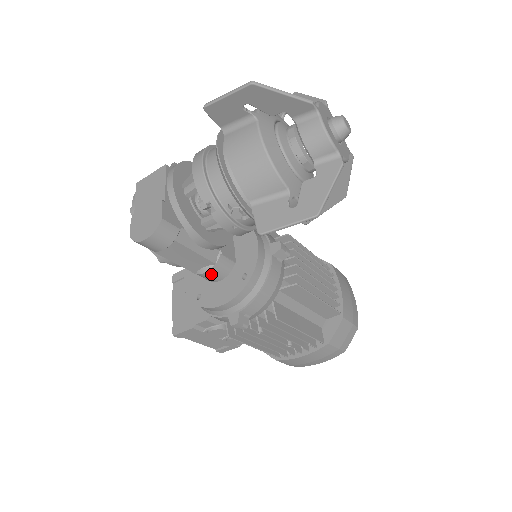
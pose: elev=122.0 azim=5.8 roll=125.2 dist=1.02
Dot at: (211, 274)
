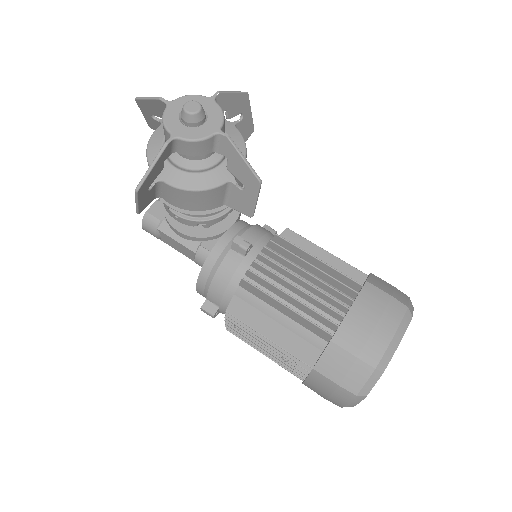
Dot at: (199, 263)
